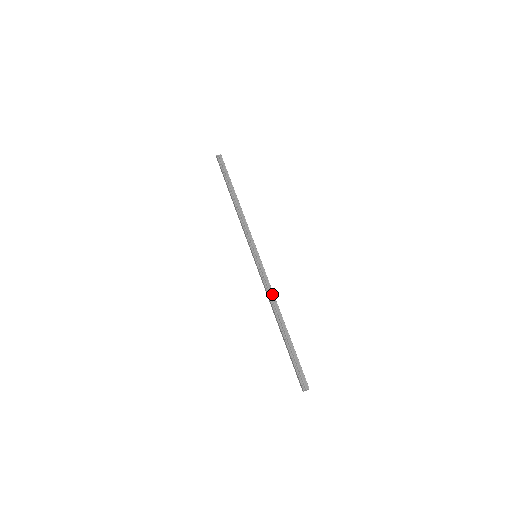
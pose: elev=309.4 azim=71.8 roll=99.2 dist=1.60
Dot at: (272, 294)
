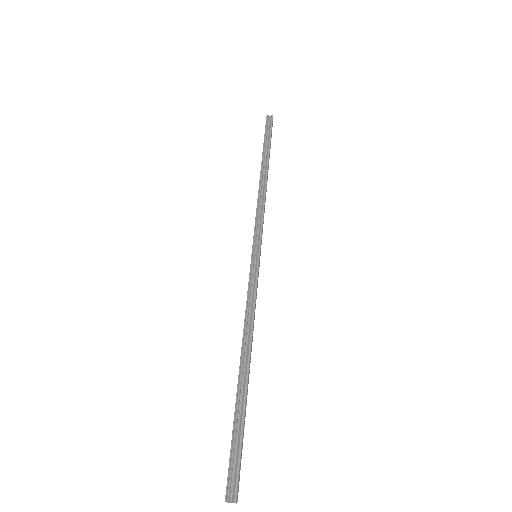
Dot at: (251, 318)
